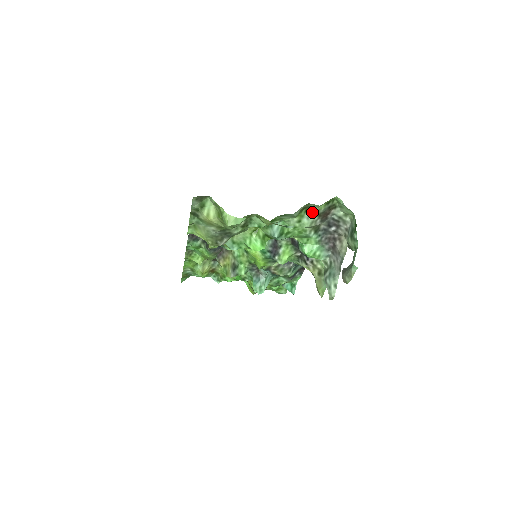
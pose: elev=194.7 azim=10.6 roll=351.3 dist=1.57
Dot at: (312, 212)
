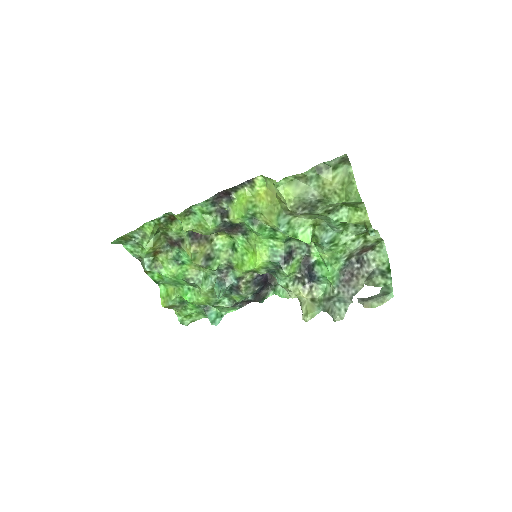
Dot at: (365, 240)
